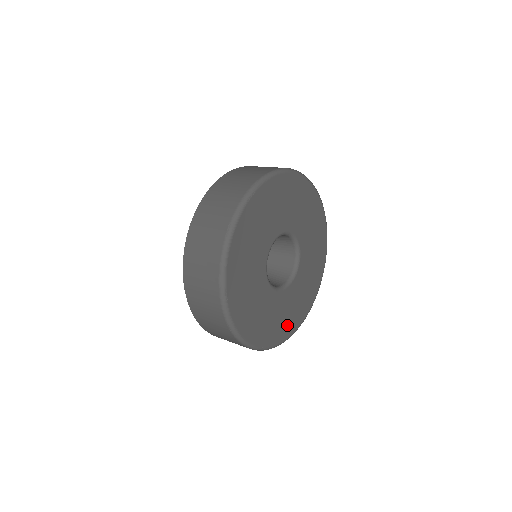
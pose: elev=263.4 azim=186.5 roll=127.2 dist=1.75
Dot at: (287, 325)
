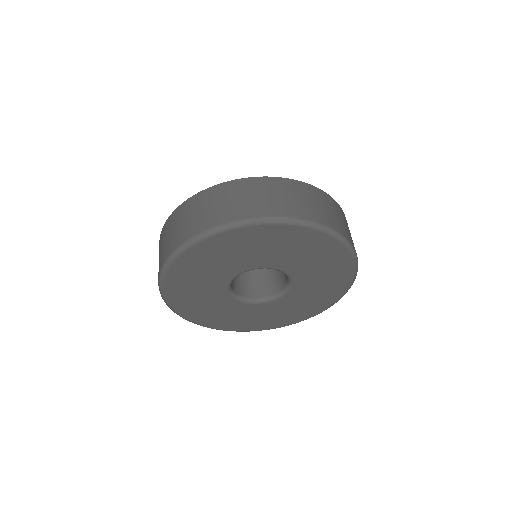
Dot at: (234, 323)
